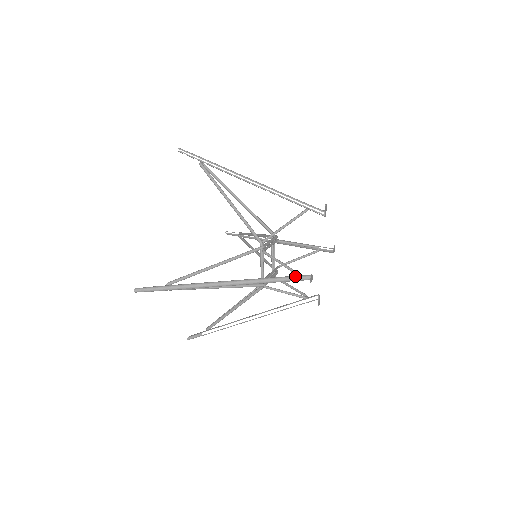
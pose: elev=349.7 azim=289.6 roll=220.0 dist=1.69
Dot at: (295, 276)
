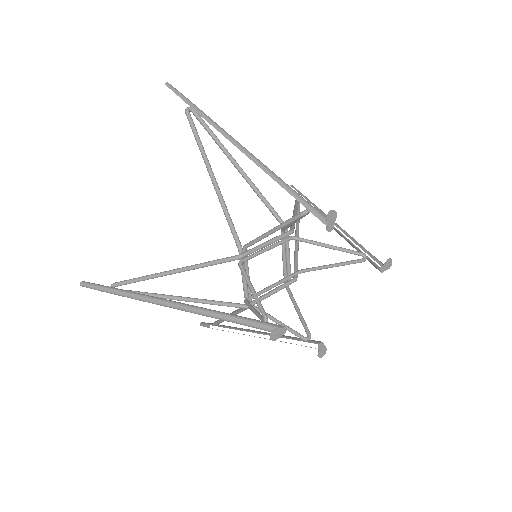
Dot at: (256, 322)
